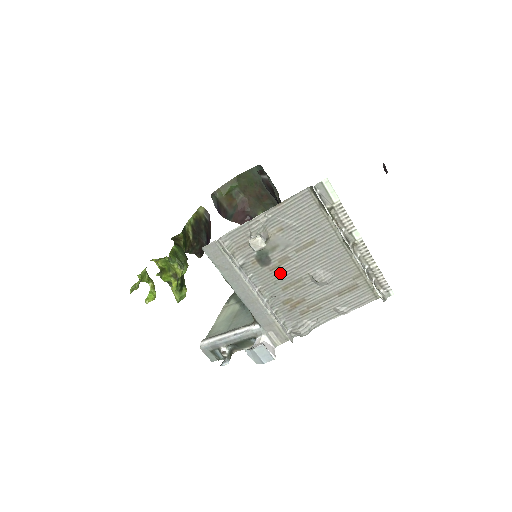
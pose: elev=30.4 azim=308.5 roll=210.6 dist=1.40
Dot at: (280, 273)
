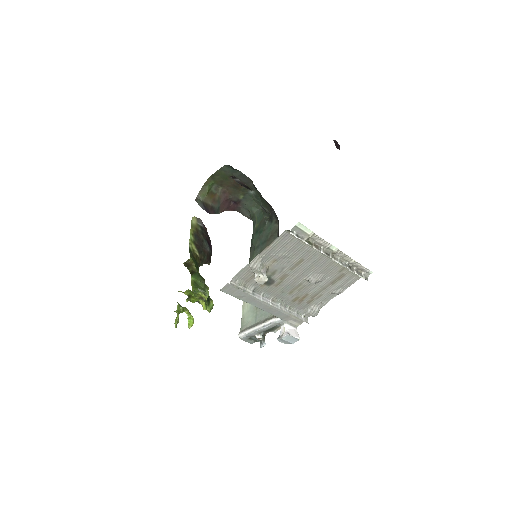
Dot at: (284, 285)
